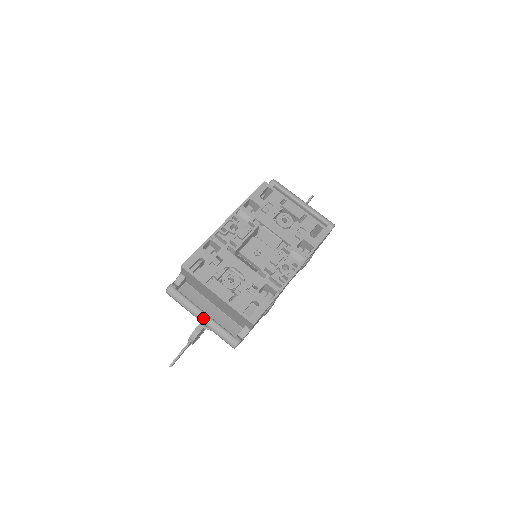
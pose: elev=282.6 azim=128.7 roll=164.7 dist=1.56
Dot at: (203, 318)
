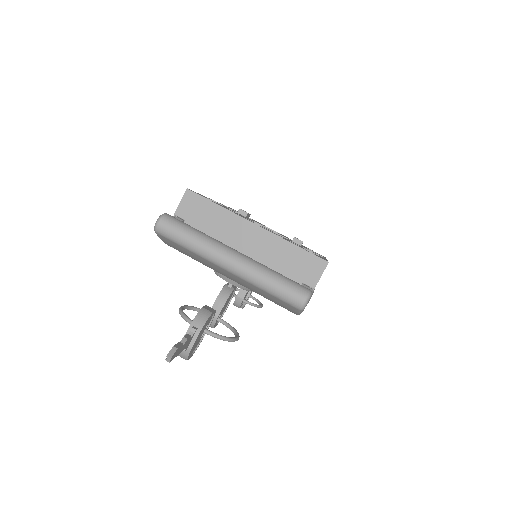
Dot at: (239, 254)
